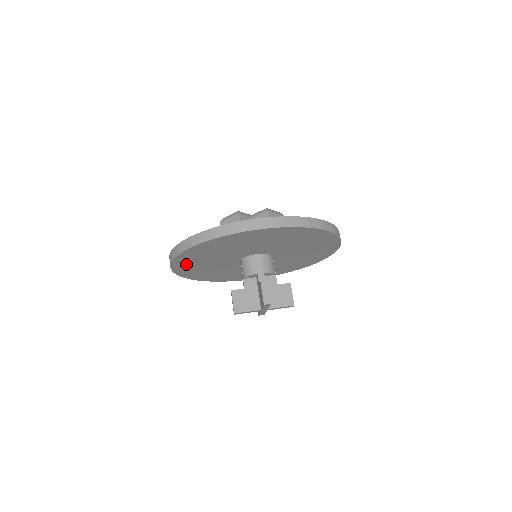
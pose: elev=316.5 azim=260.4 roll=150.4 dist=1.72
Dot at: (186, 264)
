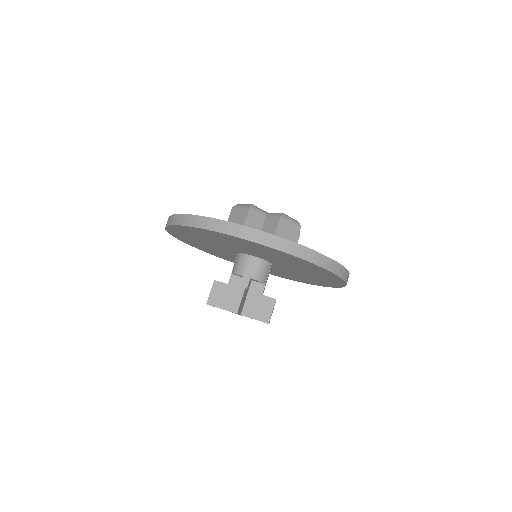
Dot at: (182, 235)
